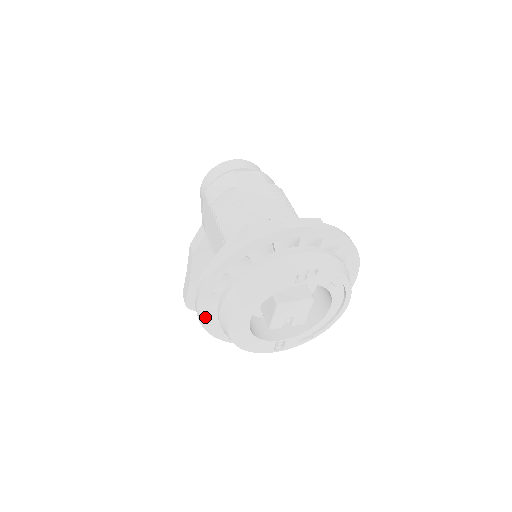
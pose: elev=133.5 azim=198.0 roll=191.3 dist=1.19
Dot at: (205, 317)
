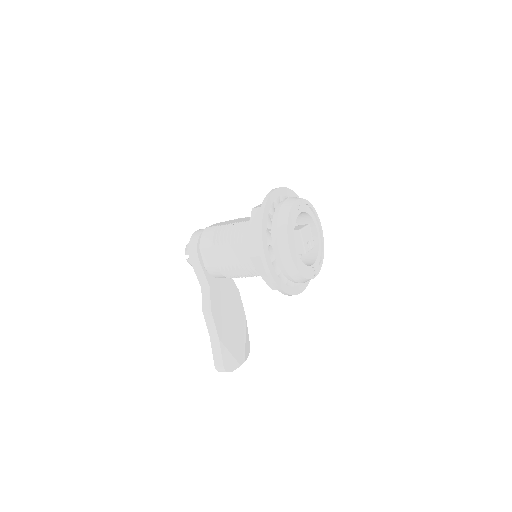
Dot at: (272, 271)
